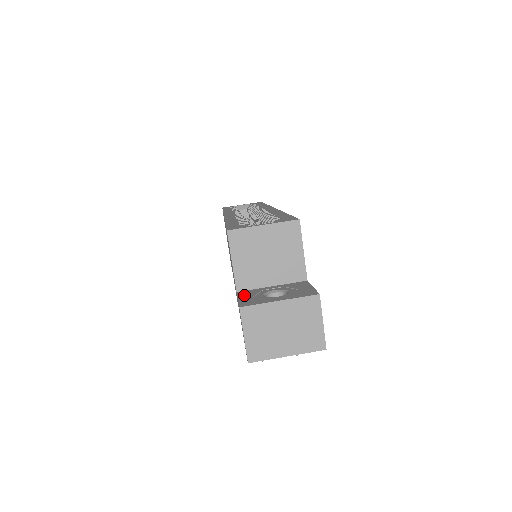
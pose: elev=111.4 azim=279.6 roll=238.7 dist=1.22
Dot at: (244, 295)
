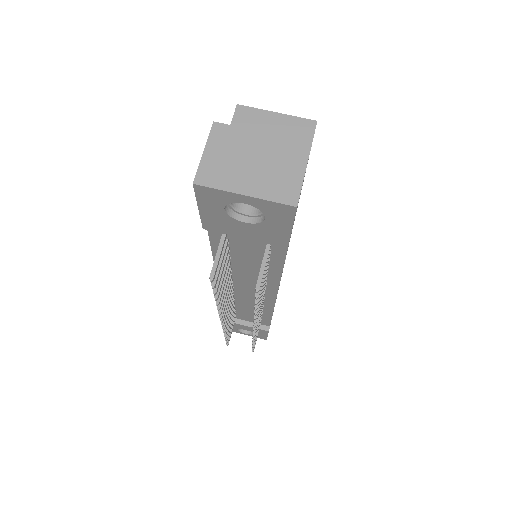
Dot at: occluded
